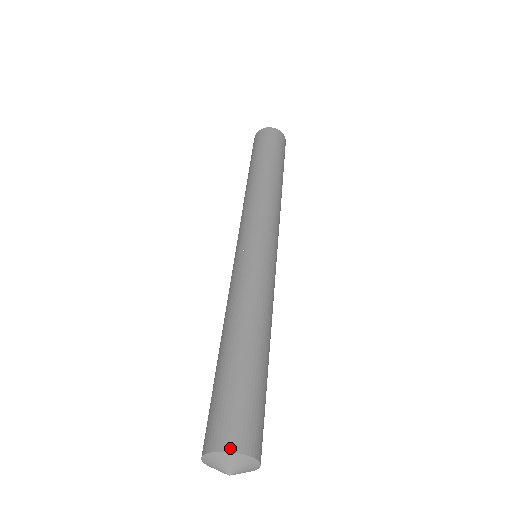
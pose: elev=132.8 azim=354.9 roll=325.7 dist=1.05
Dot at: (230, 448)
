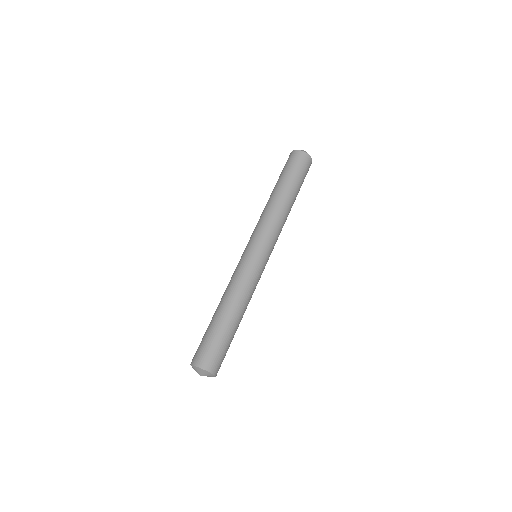
Dot at: (194, 364)
